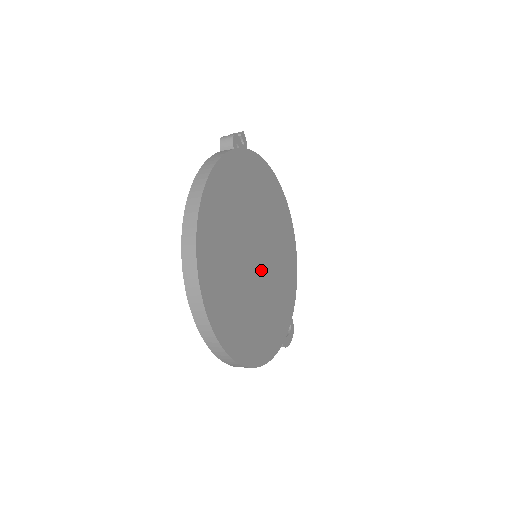
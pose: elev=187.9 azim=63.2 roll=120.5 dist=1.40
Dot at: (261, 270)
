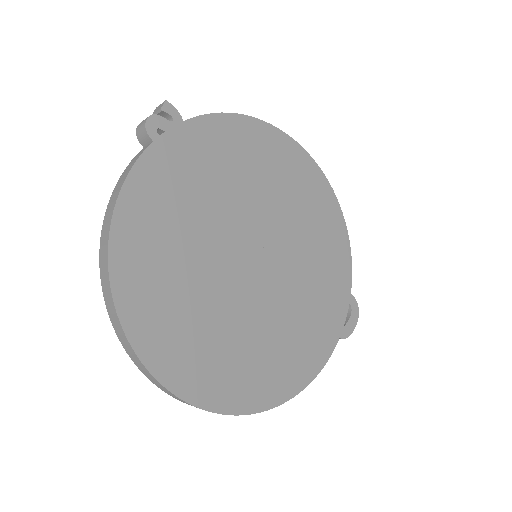
Dot at: (268, 272)
